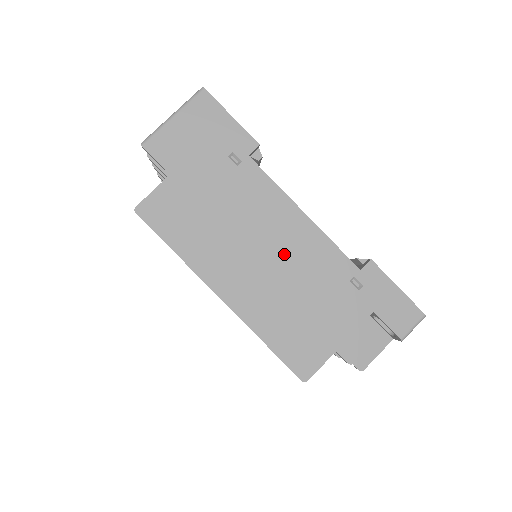
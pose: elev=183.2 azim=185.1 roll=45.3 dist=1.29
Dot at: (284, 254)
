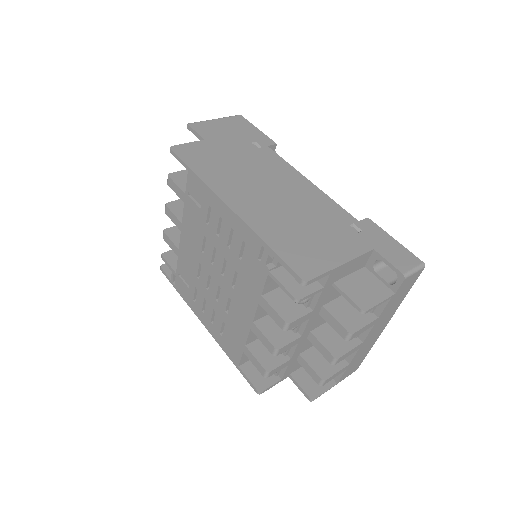
Dot at: (291, 197)
